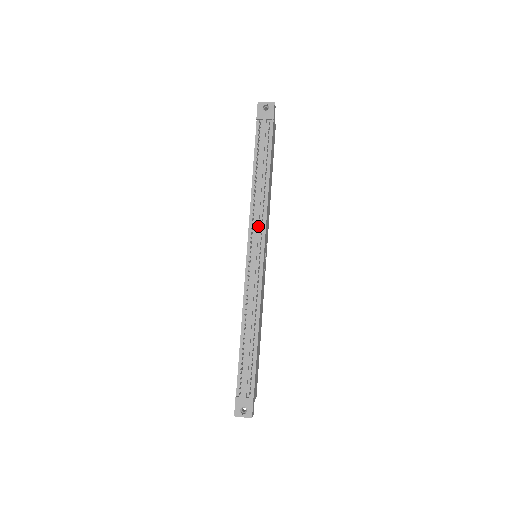
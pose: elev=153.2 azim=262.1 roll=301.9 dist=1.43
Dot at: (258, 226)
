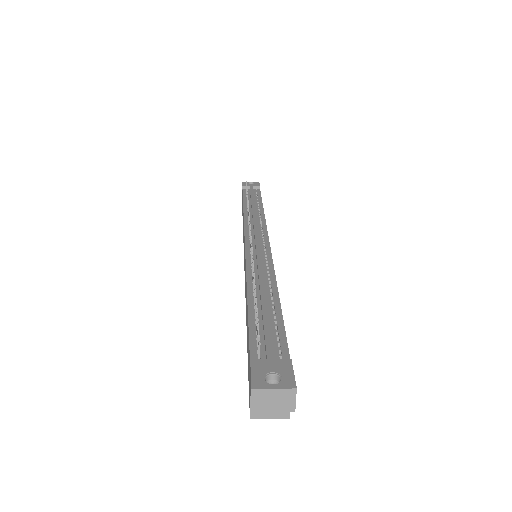
Dot at: (257, 224)
